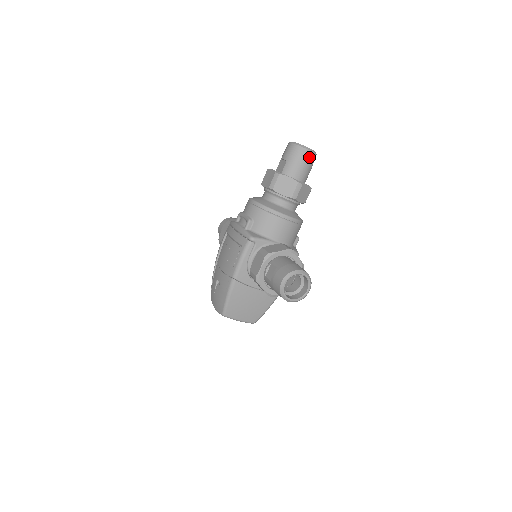
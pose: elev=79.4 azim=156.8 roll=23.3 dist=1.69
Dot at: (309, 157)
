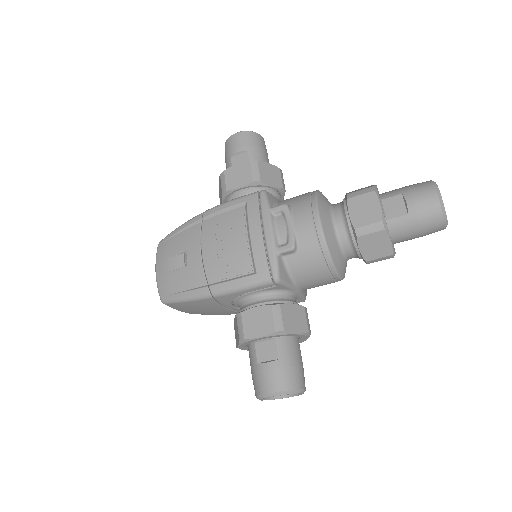
Dot at: (435, 231)
